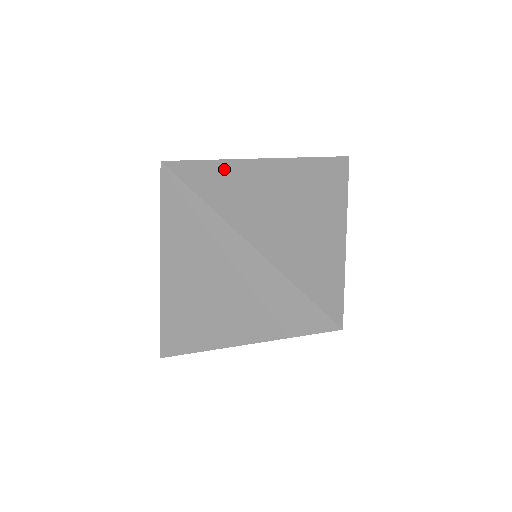
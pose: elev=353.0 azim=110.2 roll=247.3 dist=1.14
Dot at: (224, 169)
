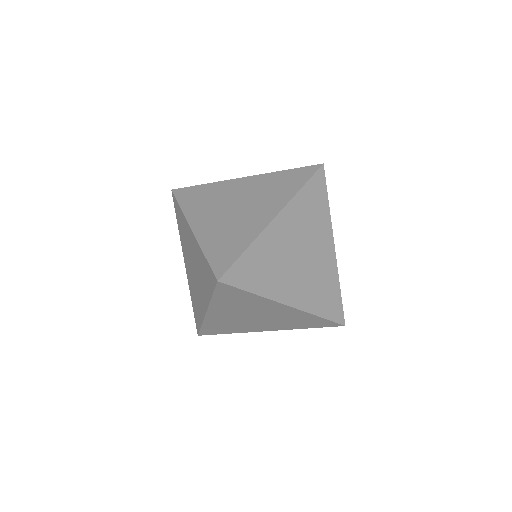
Dot at: (256, 253)
